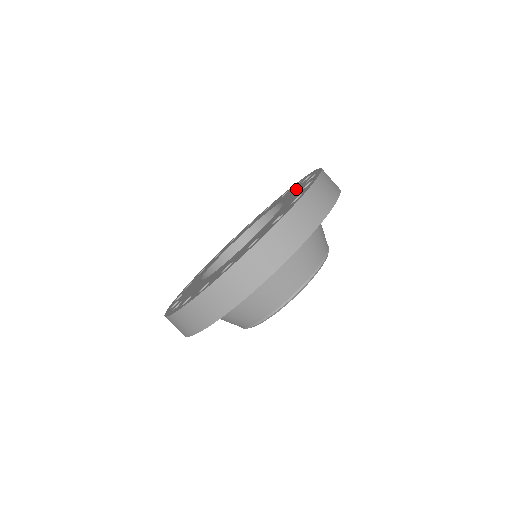
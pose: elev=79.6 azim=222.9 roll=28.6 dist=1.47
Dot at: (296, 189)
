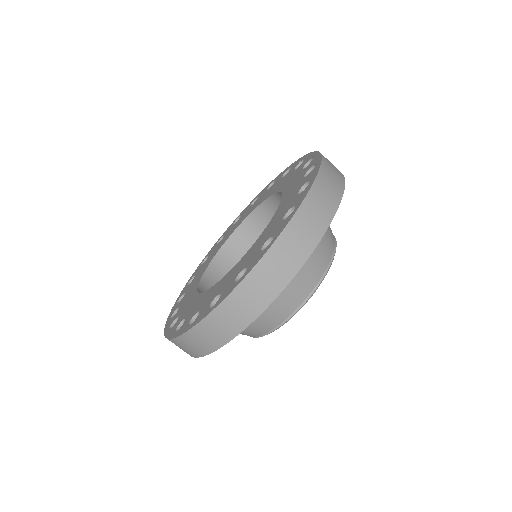
Dot at: (295, 180)
